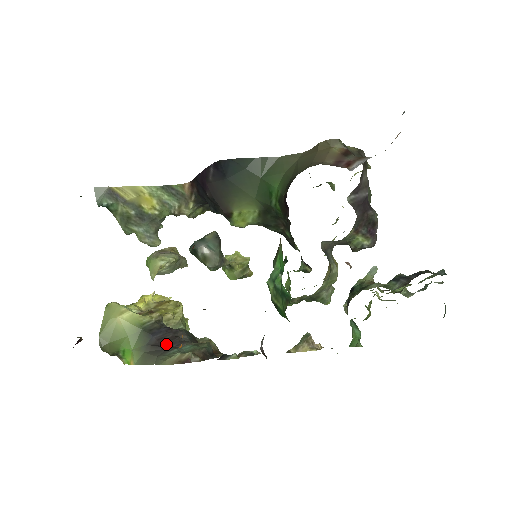
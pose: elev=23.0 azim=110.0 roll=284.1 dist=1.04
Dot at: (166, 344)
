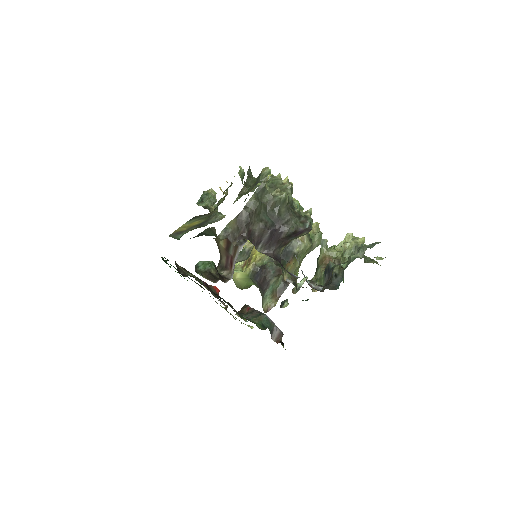
Dot at: (263, 286)
